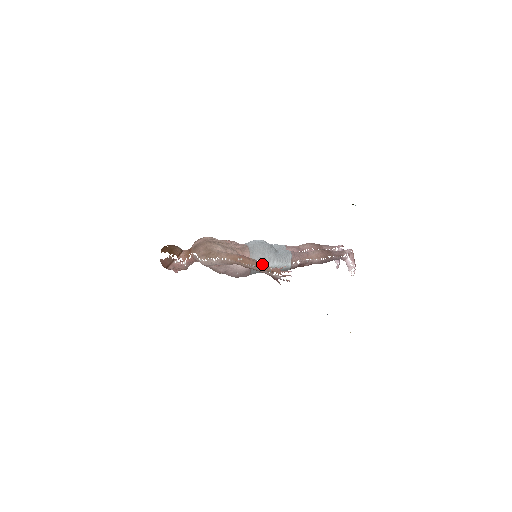
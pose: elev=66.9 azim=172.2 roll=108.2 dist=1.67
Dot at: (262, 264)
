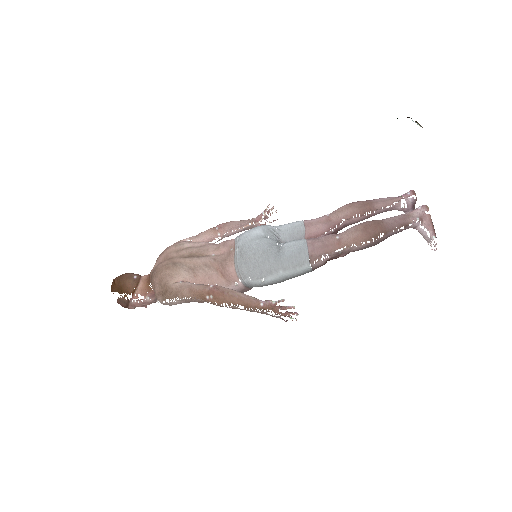
Dot at: (246, 299)
